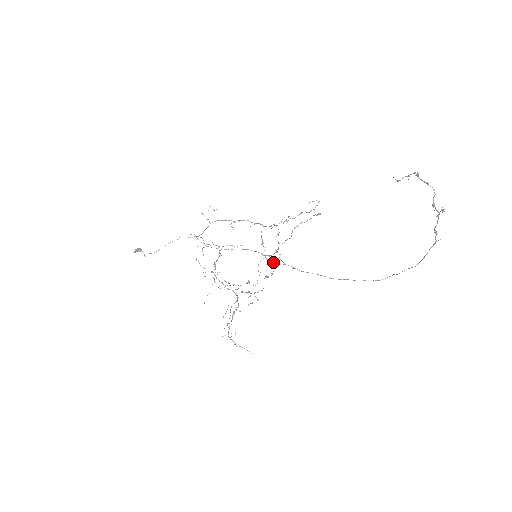
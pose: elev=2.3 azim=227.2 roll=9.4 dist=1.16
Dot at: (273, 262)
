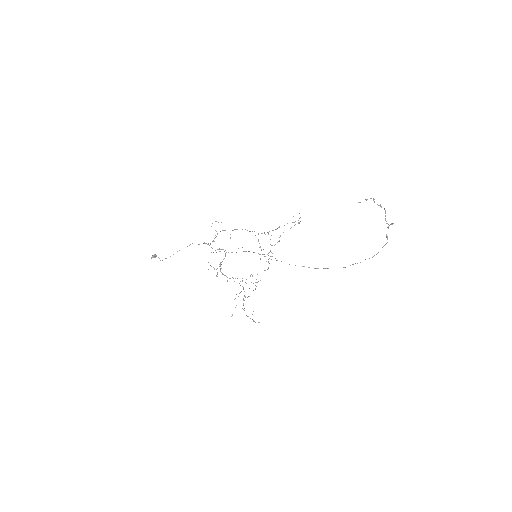
Dot at: (268, 259)
